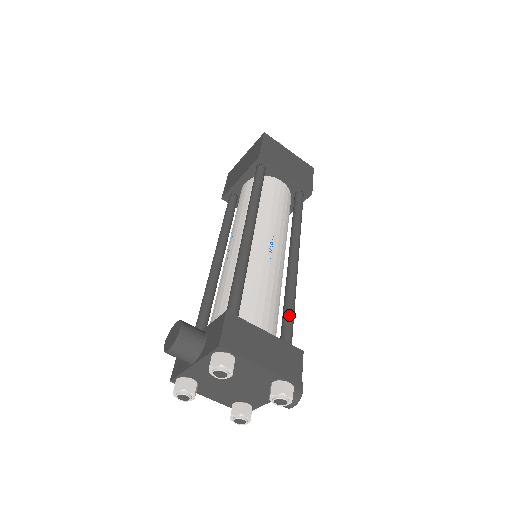
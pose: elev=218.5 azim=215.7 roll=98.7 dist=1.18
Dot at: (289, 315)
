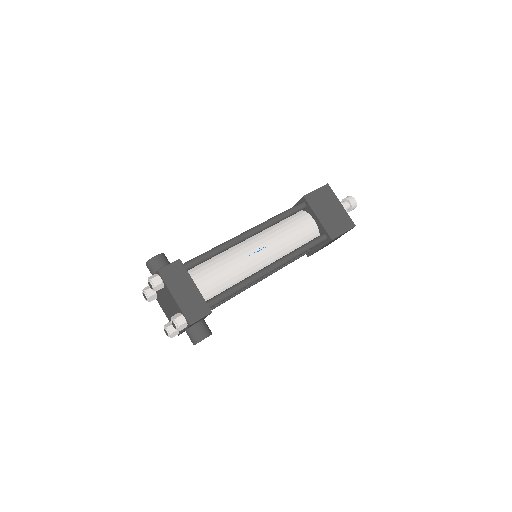
Dot at: (227, 291)
